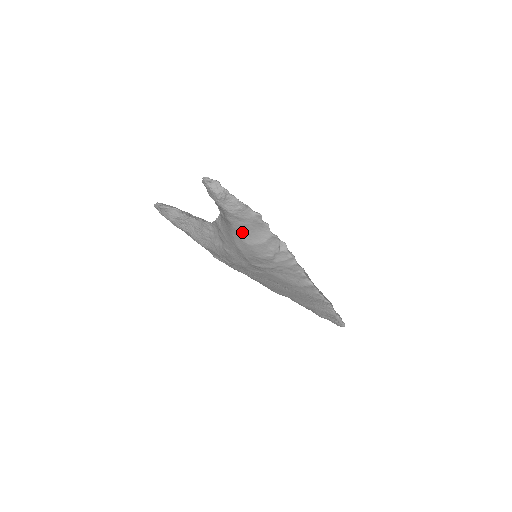
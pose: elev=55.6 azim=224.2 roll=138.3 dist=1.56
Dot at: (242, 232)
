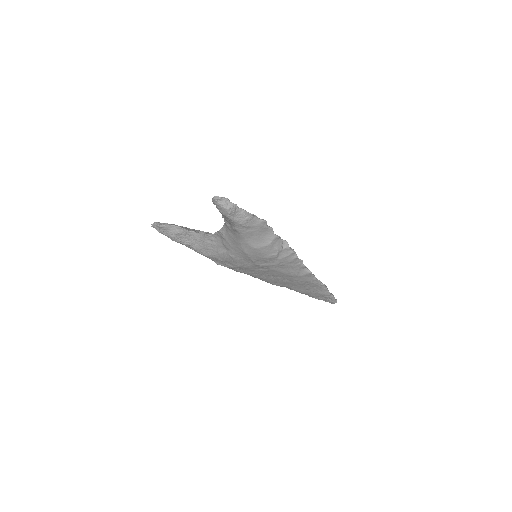
Dot at: (249, 238)
